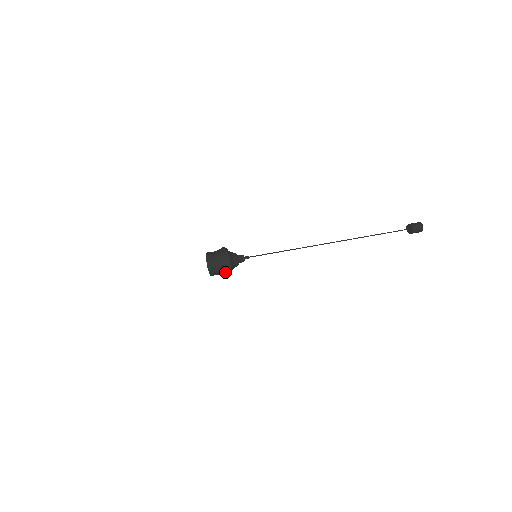
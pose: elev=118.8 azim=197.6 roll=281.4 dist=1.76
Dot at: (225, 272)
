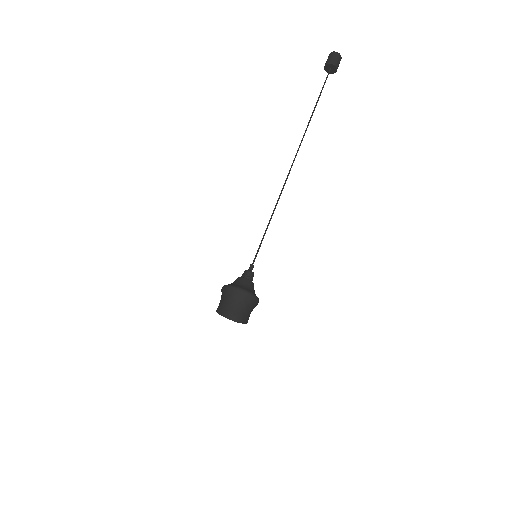
Dot at: (254, 306)
